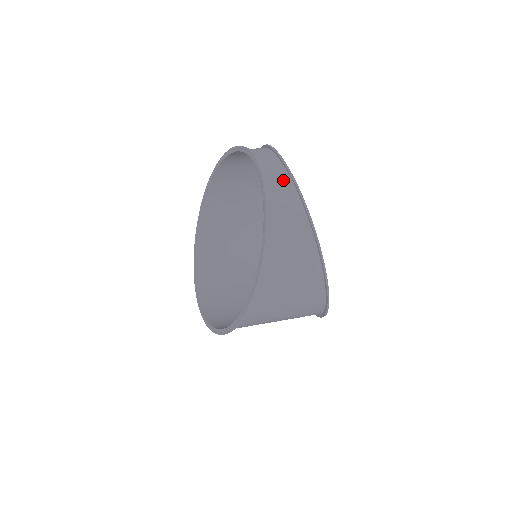
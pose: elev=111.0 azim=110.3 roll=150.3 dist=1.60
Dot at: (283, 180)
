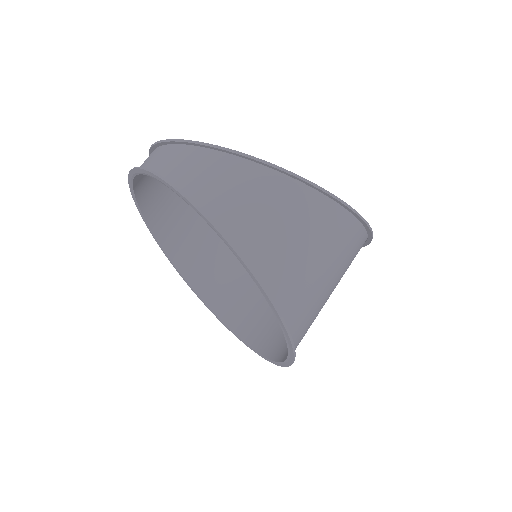
Dot at: (170, 153)
